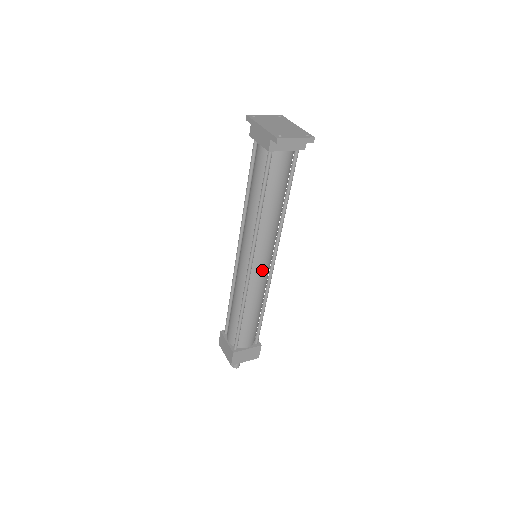
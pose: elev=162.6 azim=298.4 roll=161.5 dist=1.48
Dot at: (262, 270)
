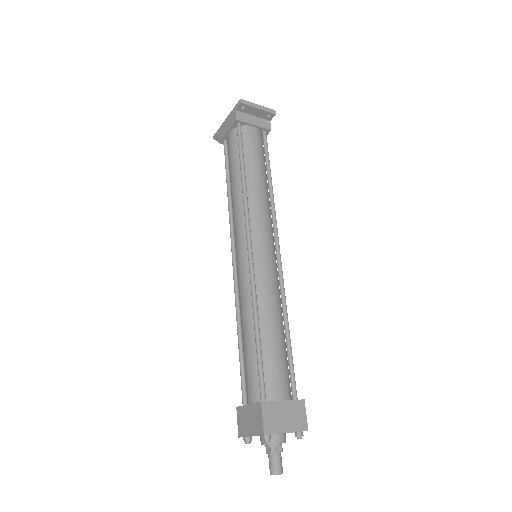
Dot at: (266, 256)
